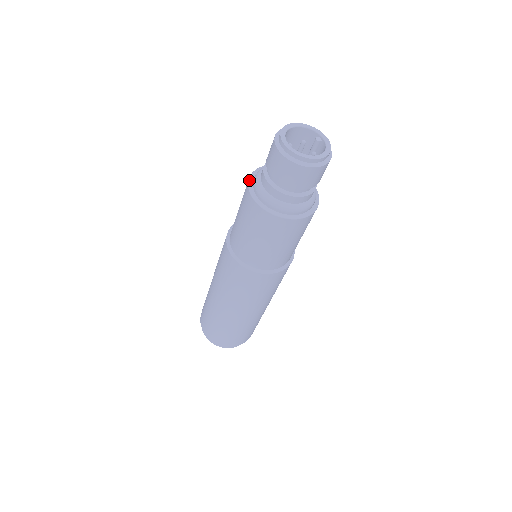
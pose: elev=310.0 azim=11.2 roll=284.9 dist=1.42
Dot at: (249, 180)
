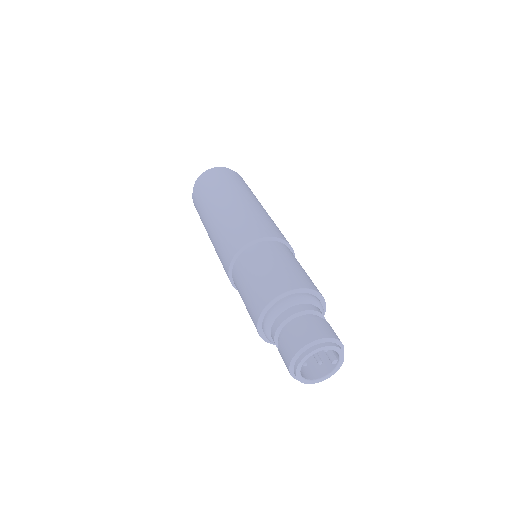
Dot at: (274, 300)
